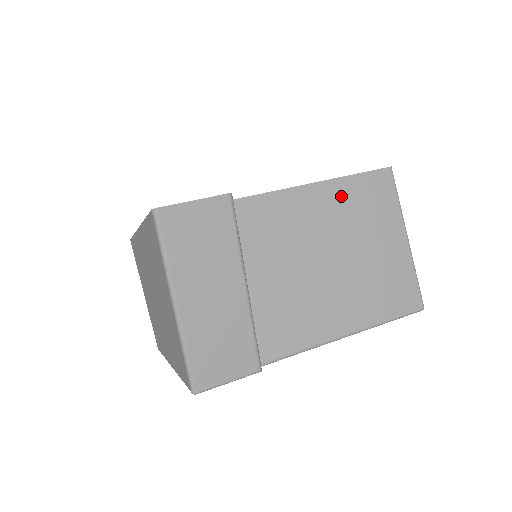
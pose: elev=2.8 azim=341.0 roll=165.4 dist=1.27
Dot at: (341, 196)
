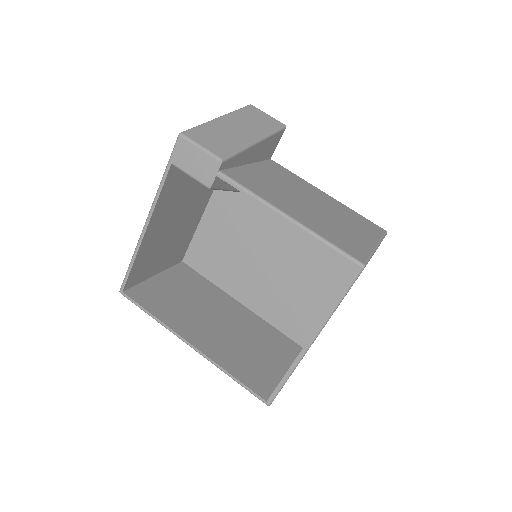
Dot at: (342, 208)
